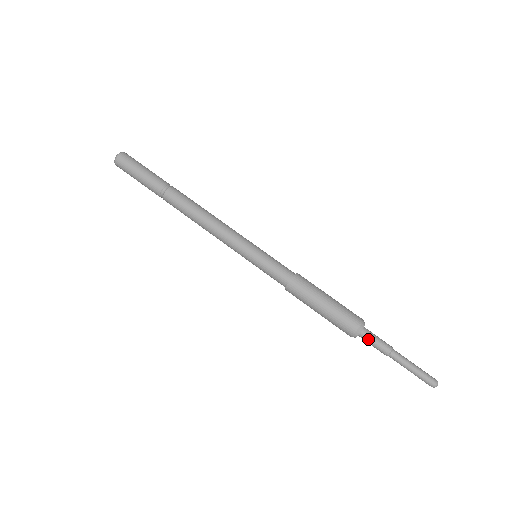
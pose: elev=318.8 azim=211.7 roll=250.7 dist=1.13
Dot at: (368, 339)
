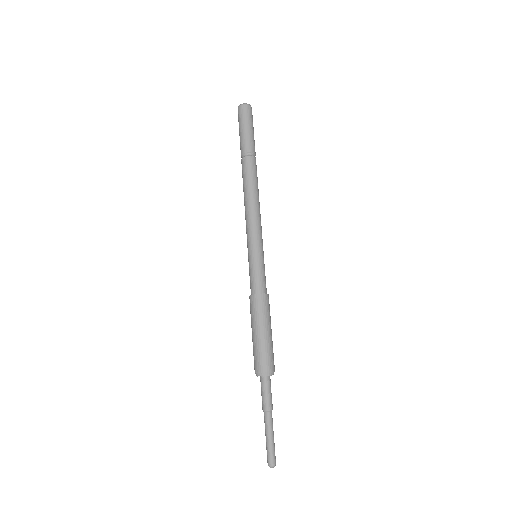
Dot at: (262, 386)
